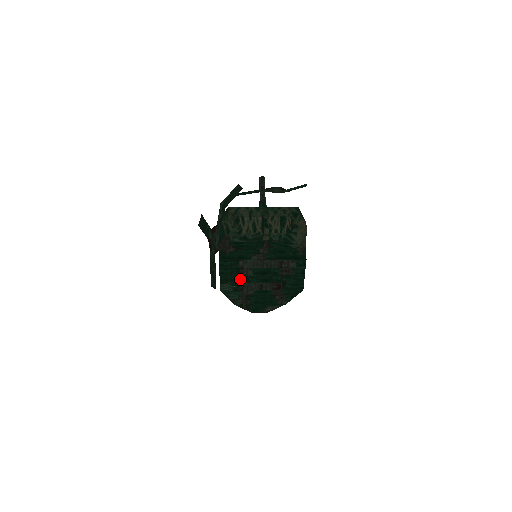
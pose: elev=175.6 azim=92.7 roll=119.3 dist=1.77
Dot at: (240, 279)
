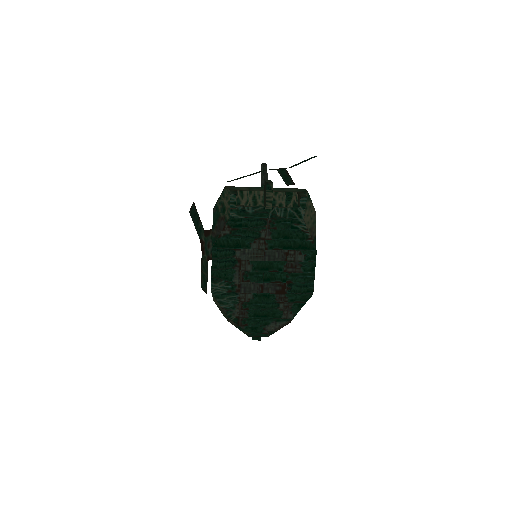
Dot at: (236, 276)
